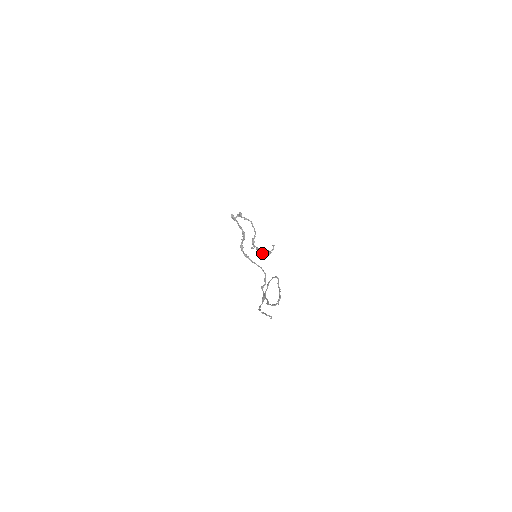
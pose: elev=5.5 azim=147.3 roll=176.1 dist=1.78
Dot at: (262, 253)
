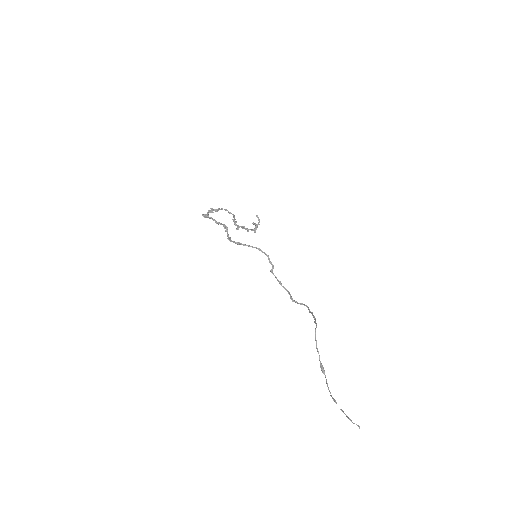
Dot at: occluded
